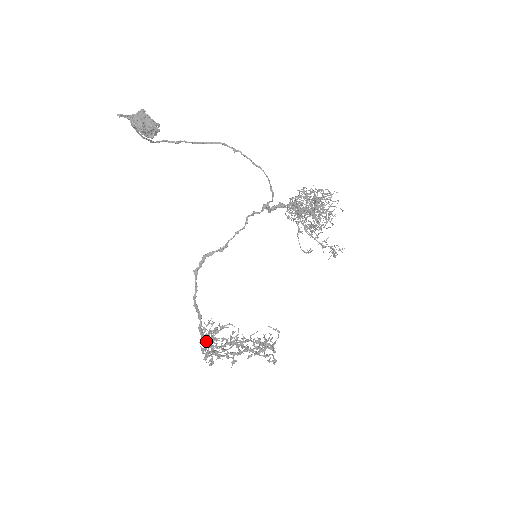
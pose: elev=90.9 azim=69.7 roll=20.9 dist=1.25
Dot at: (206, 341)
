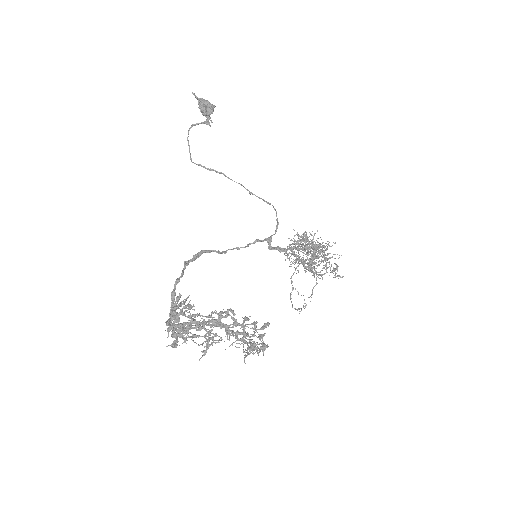
Dot at: occluded
